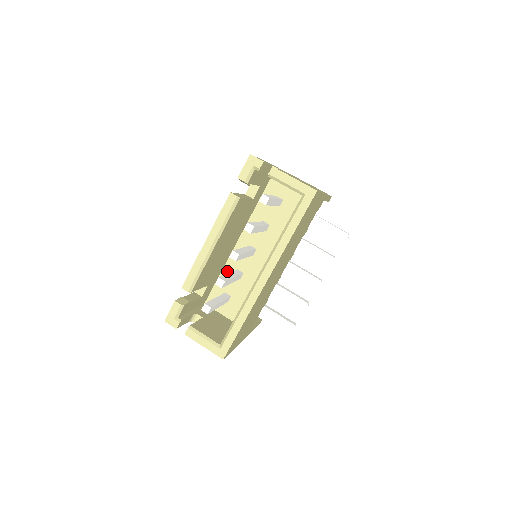
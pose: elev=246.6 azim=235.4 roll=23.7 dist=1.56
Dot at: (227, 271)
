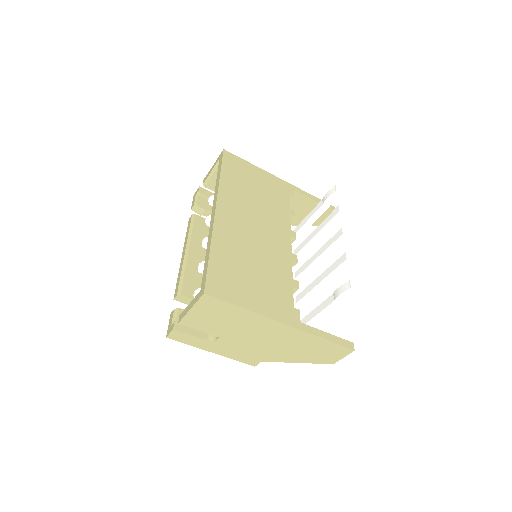
Dot at: occluded
